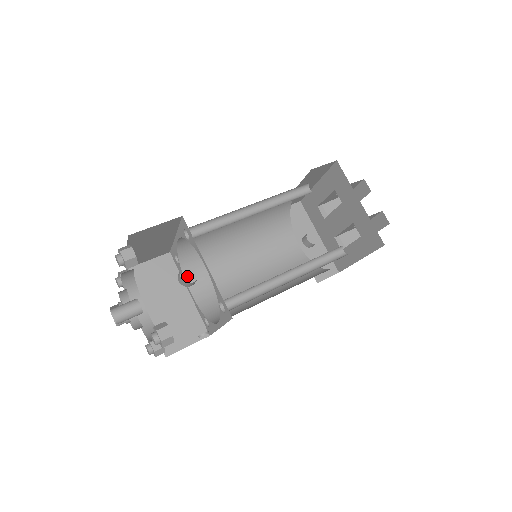
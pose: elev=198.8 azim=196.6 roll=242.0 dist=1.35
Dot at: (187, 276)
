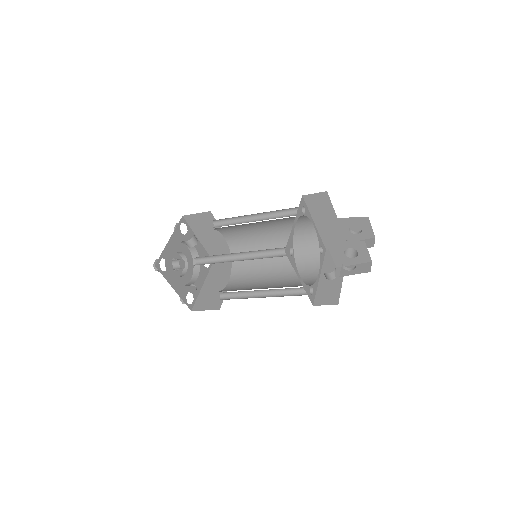
Dot at: (233, 271)
